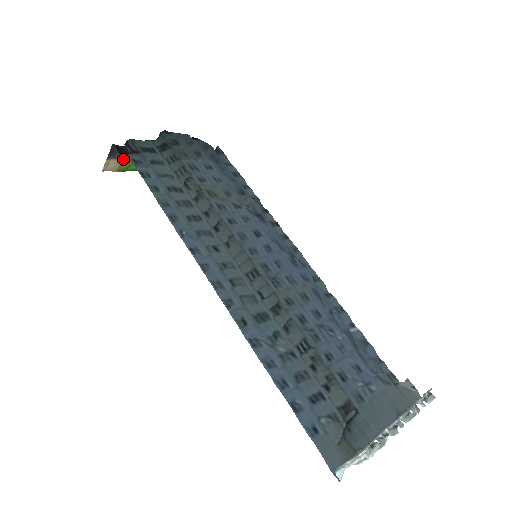
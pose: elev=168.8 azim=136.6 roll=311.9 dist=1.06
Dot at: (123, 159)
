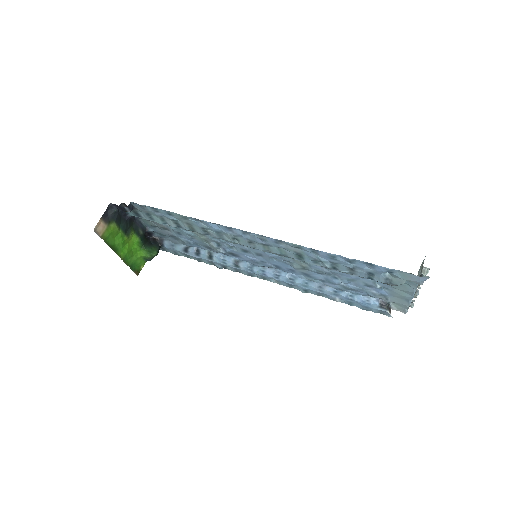
Dot at: (108, 226)
